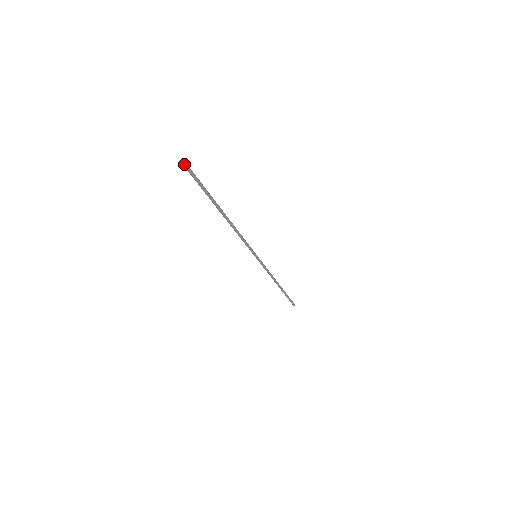
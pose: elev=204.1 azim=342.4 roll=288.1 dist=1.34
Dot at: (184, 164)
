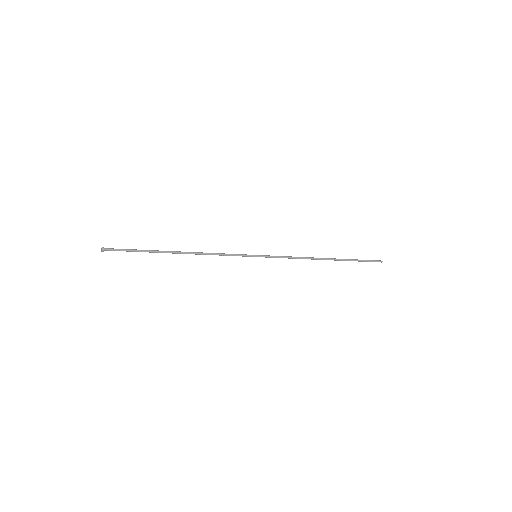
Dot at: (101, 250)
